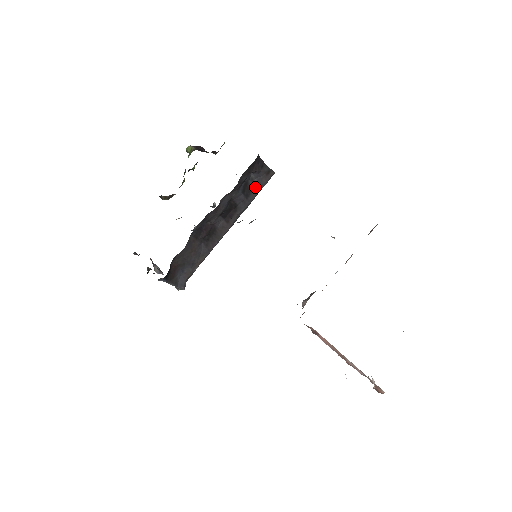
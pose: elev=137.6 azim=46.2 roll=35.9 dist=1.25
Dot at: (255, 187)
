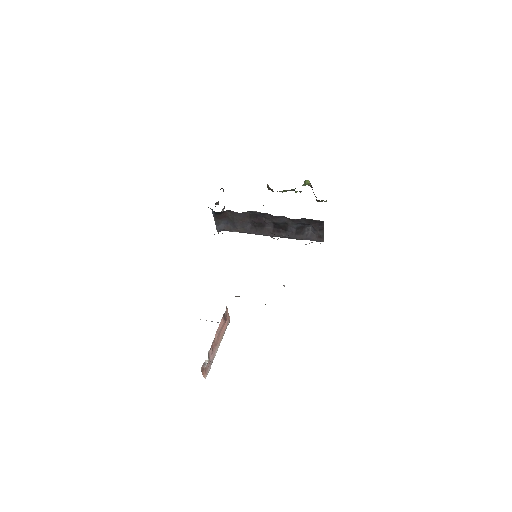
Dot at: (306, 235)
